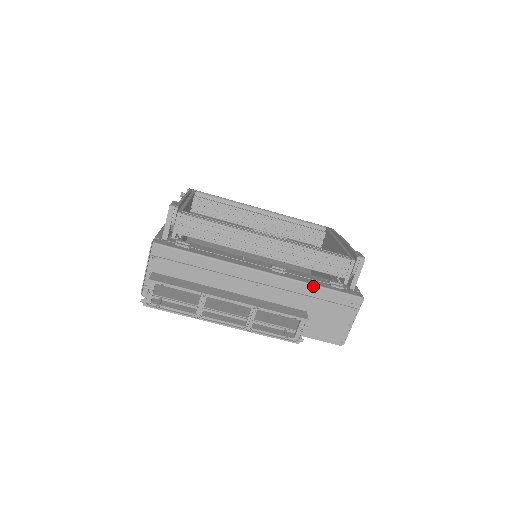
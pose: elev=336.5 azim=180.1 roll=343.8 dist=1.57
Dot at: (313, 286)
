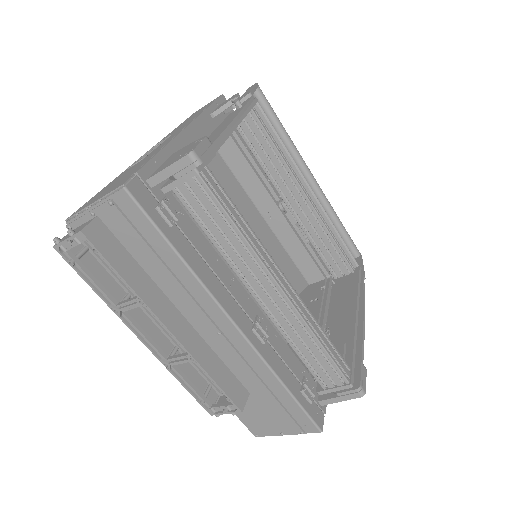
Dot at: (281, 384)
